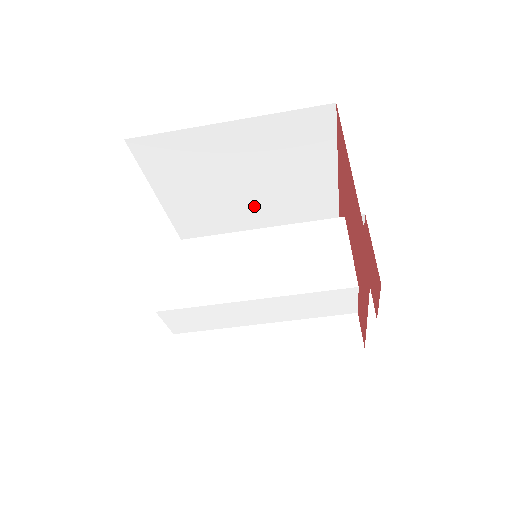
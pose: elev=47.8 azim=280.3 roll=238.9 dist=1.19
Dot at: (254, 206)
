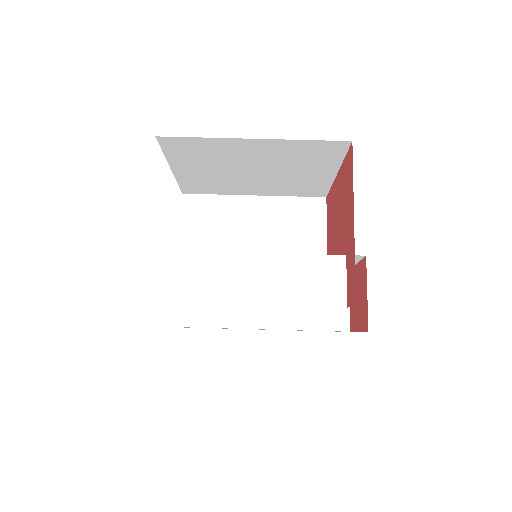
Dot at: occluded
